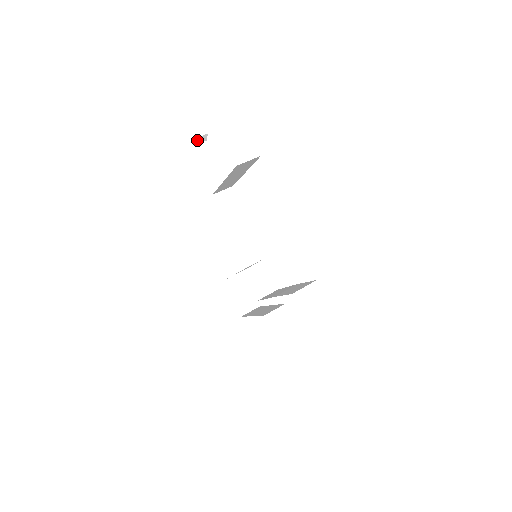
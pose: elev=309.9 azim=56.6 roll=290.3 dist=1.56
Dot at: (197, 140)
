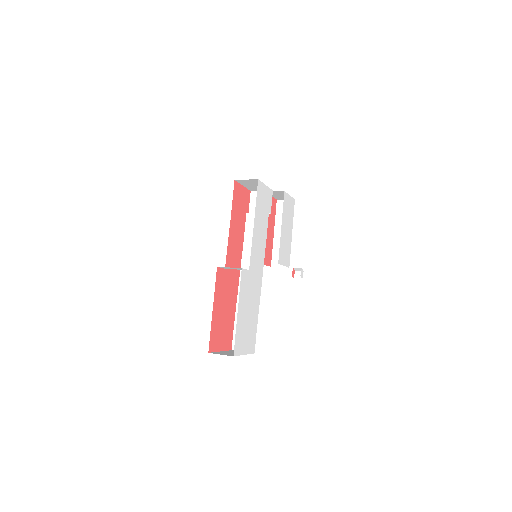
Dot at: (295, 274)
